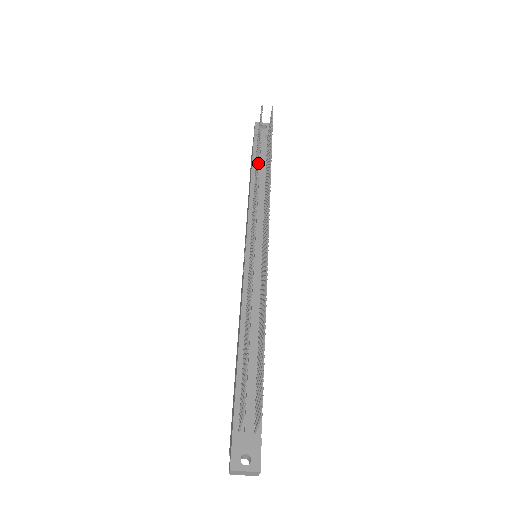
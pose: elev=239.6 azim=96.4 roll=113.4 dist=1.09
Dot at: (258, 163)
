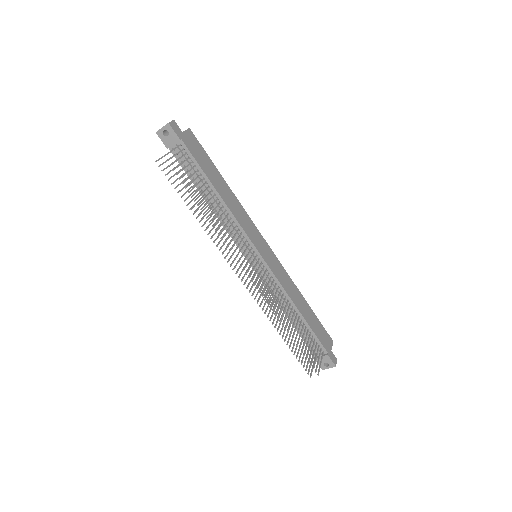
Dot at: occluded
